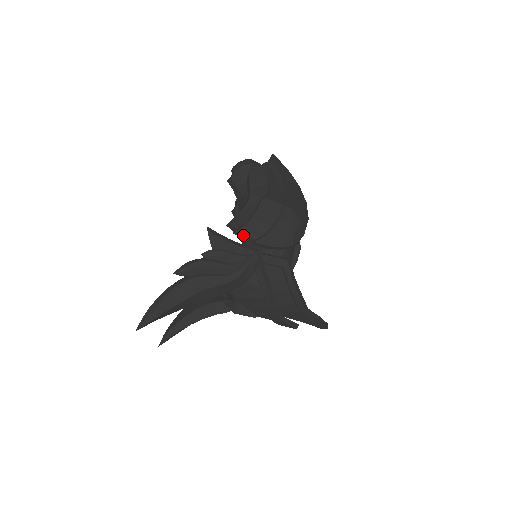
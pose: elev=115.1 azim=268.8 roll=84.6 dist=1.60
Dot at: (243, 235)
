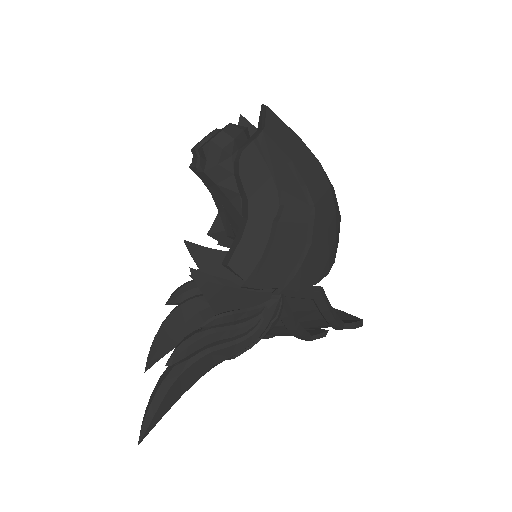
Dot at: (258, 289)
